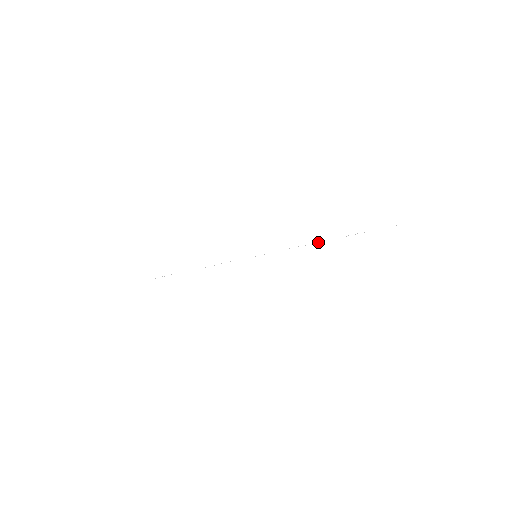
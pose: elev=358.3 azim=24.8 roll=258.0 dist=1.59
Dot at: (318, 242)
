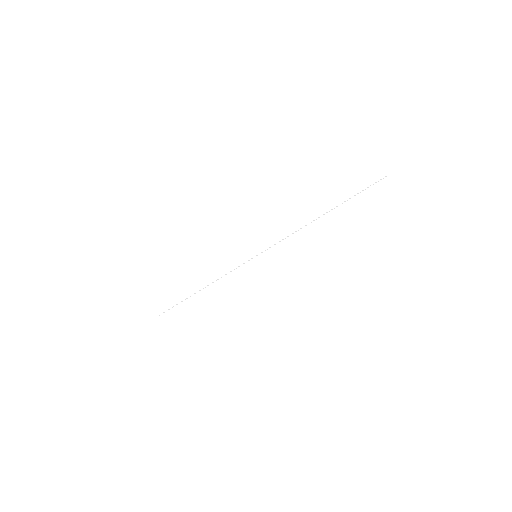
Dot at: occluded
